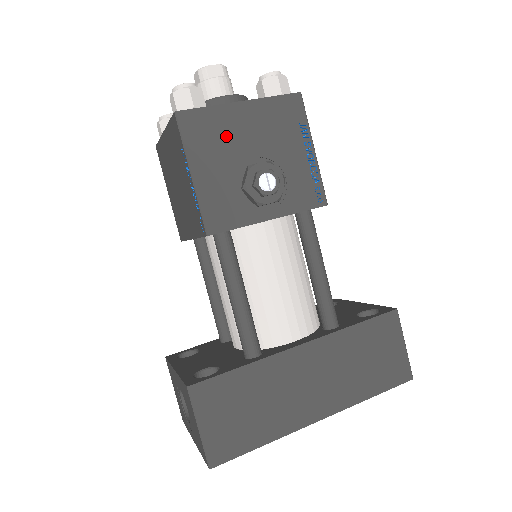
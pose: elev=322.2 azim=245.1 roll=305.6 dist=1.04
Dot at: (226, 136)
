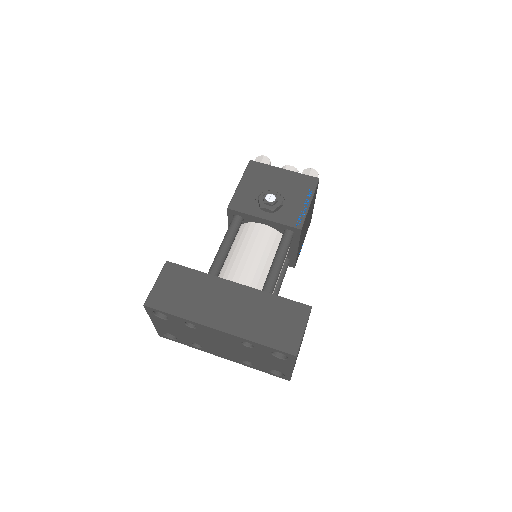
Dot at: (267, 178)
